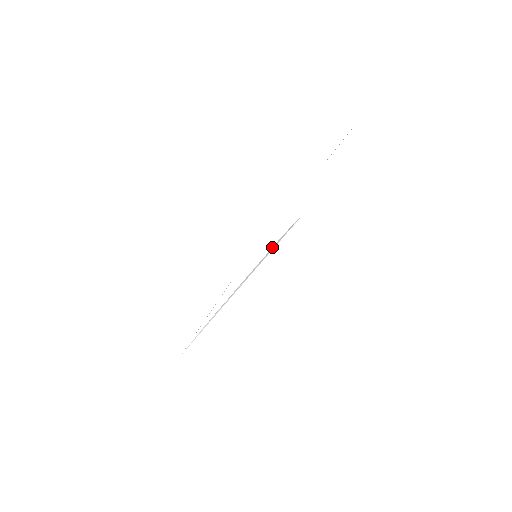
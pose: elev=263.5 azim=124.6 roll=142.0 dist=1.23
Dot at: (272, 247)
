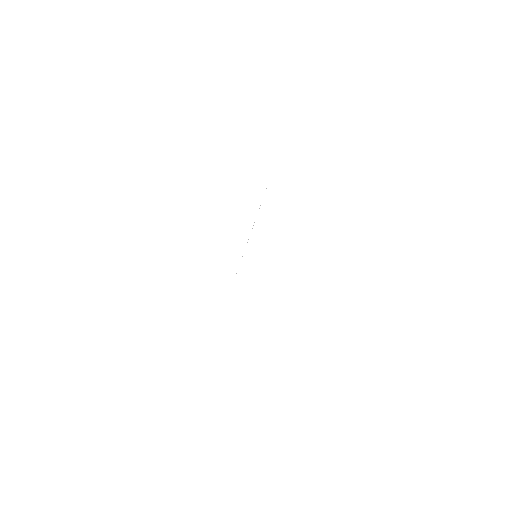
Dot at: occluded
